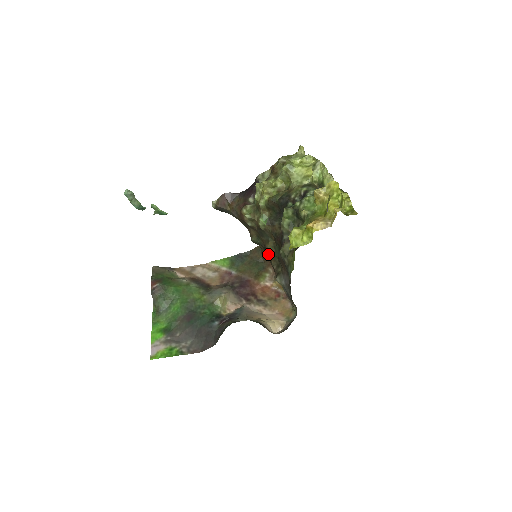
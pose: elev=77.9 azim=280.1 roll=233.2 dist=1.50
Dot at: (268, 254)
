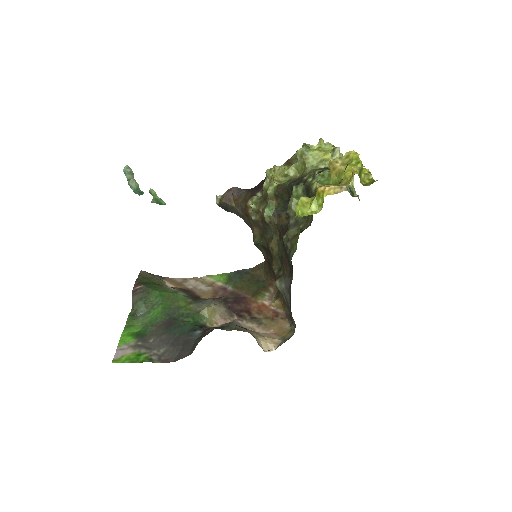
Dot at: (270, 257)
